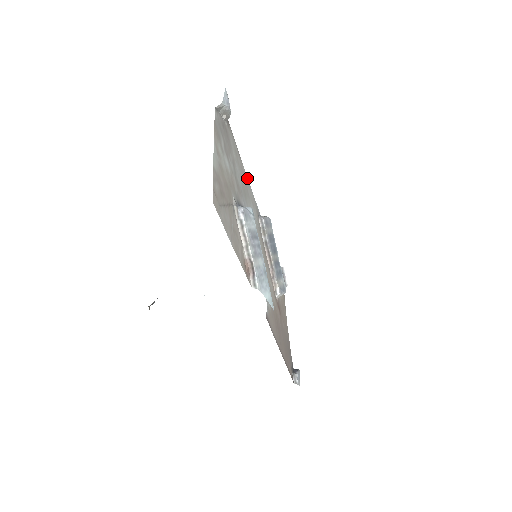
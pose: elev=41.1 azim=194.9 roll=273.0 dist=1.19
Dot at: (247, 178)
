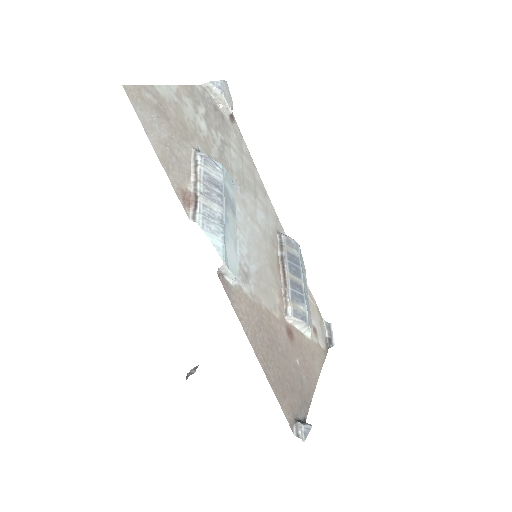
Dot at: (265, 190)
